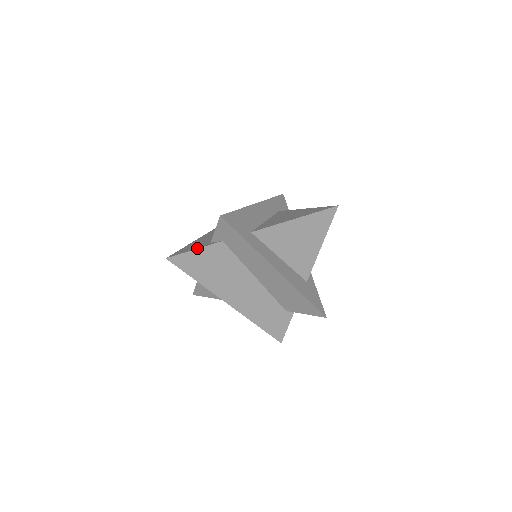
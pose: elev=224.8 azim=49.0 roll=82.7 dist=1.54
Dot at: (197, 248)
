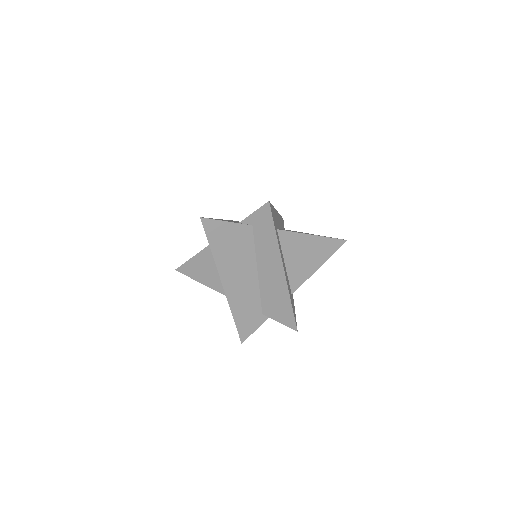
Dot at: occluded
